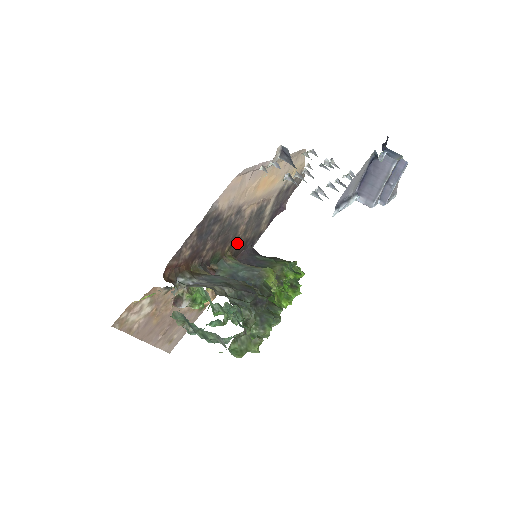
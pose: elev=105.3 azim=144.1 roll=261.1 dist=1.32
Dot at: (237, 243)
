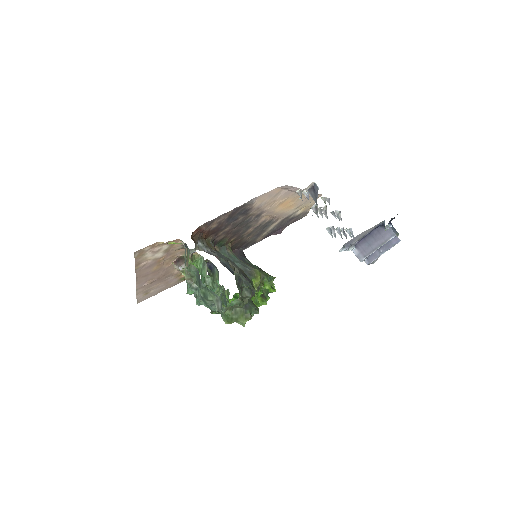
Dot at: (239, 240)
